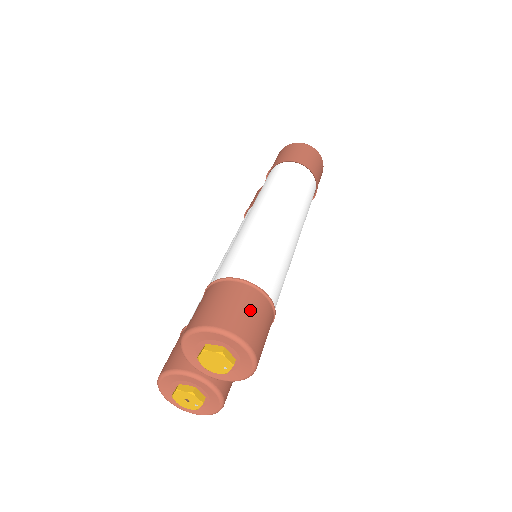
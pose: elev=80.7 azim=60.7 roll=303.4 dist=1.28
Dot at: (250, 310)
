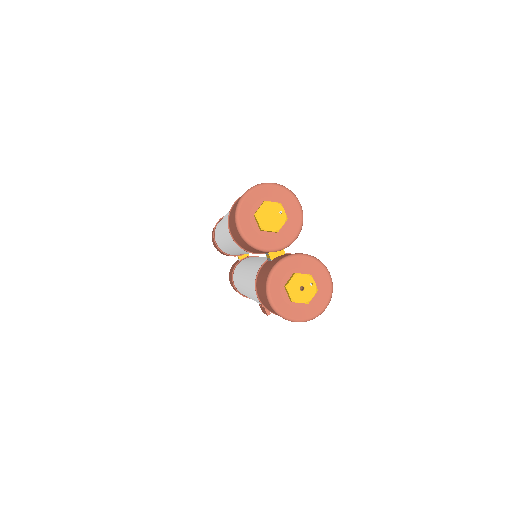
Dot at: occluded
